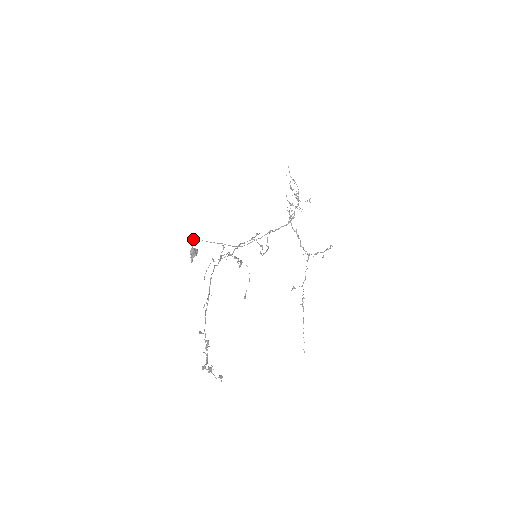
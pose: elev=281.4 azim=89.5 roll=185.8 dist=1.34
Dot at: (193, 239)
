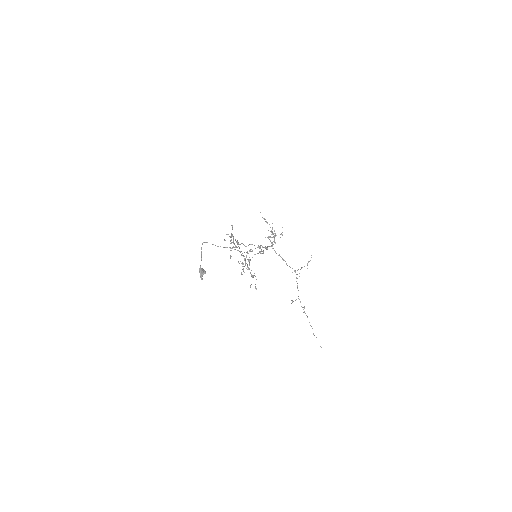
Dot at: (201, 252)
